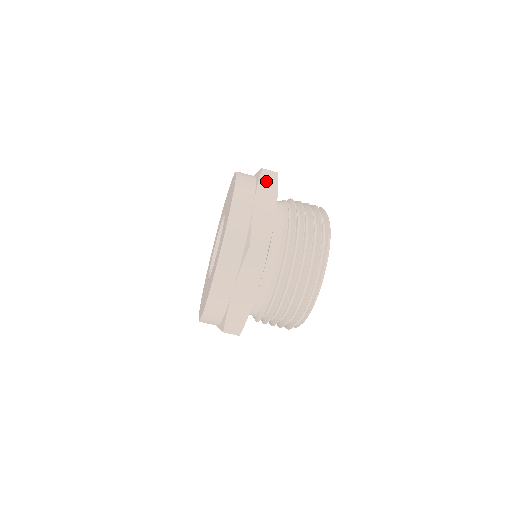
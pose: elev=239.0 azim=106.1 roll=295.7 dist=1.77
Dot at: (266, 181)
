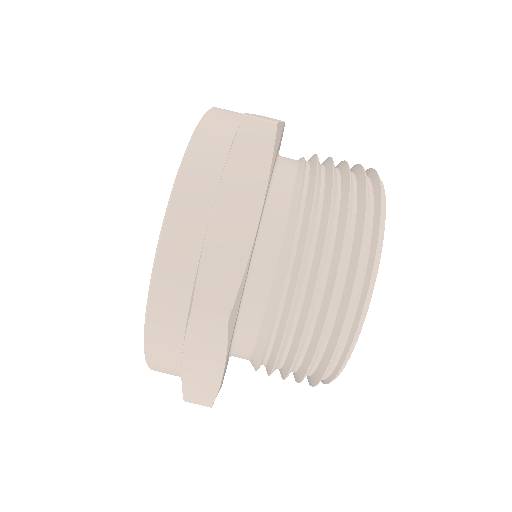
Dot at: (247, 147)
